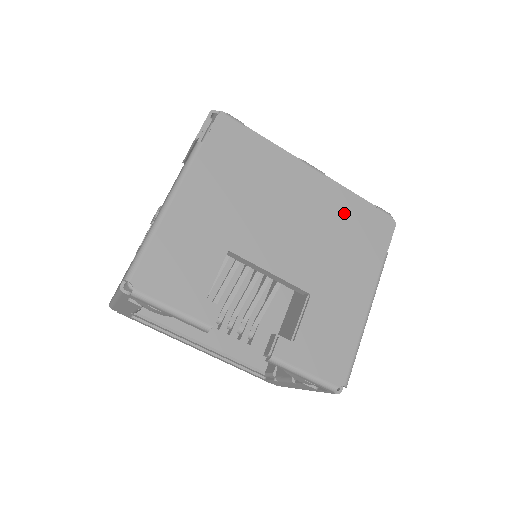
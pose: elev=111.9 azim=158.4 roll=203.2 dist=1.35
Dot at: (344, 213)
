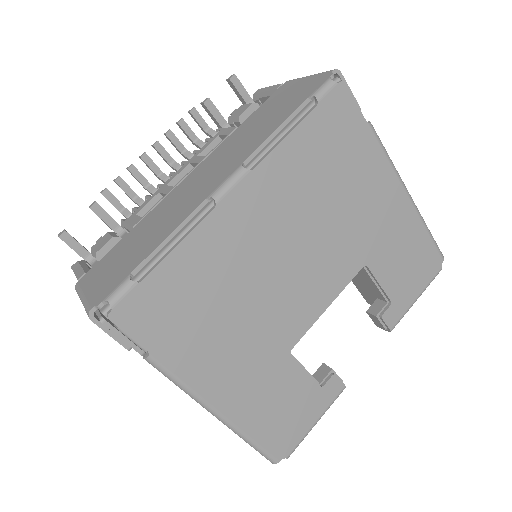
Dot at: (305, 167)
